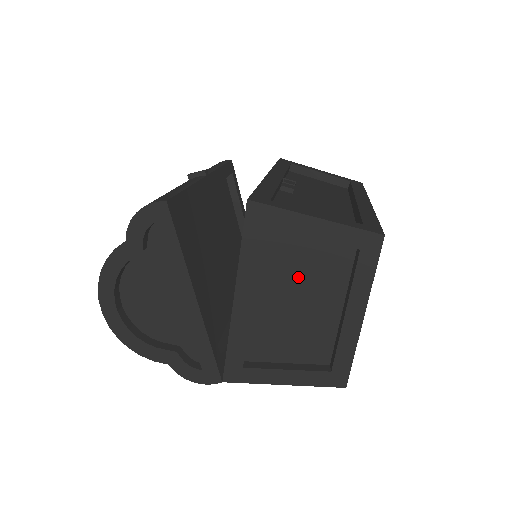
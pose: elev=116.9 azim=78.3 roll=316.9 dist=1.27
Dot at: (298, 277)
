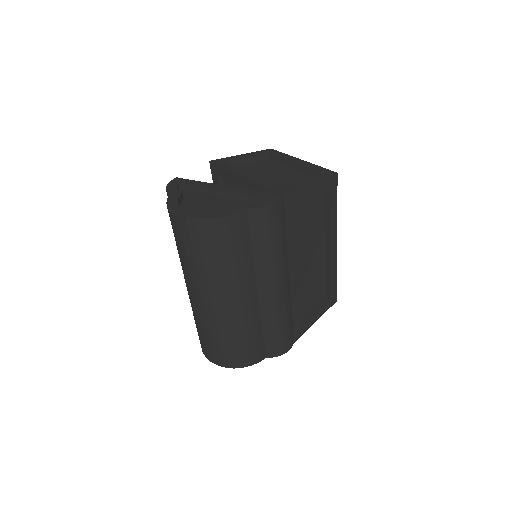
Dot at: (261, 171)
